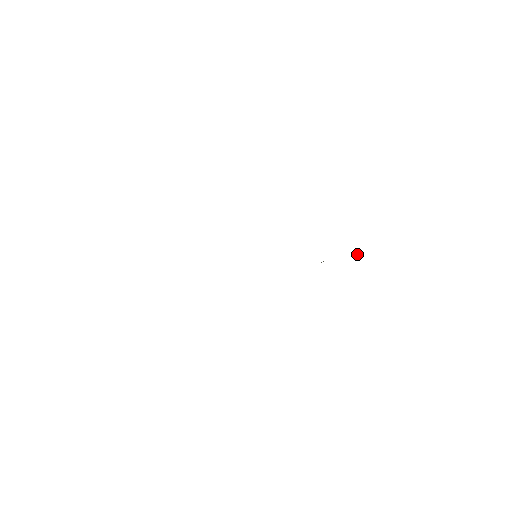
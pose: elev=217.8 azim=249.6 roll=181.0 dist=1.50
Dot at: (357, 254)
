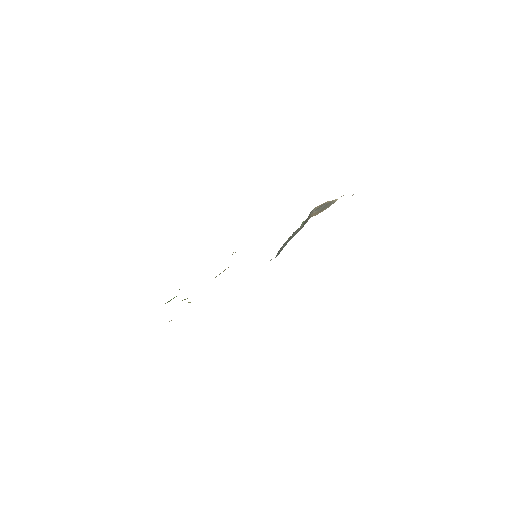
Dot at: (325, 204)
